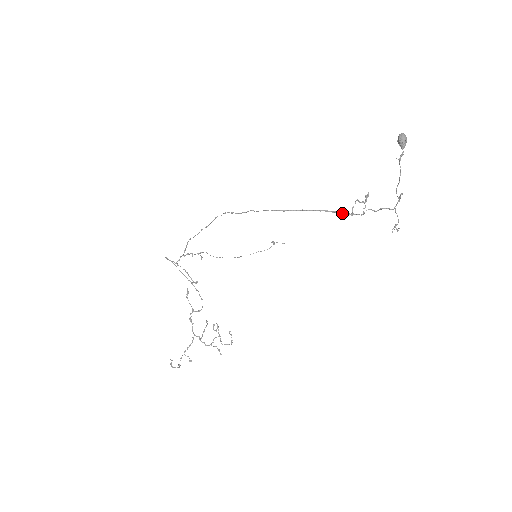
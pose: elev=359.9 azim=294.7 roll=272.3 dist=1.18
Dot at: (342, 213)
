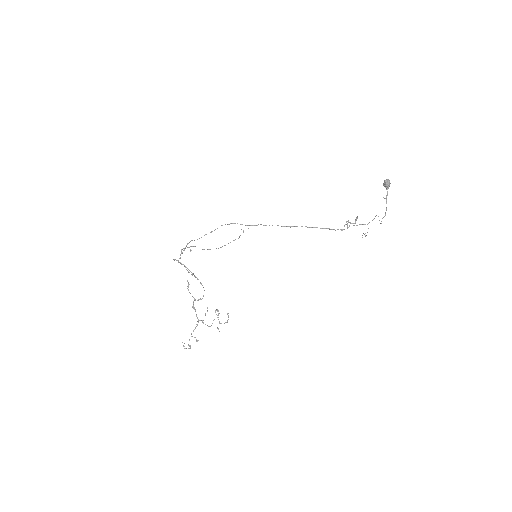
Dot at: occluded
